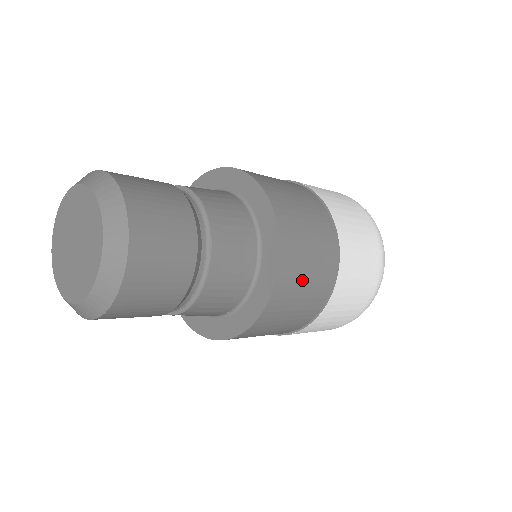
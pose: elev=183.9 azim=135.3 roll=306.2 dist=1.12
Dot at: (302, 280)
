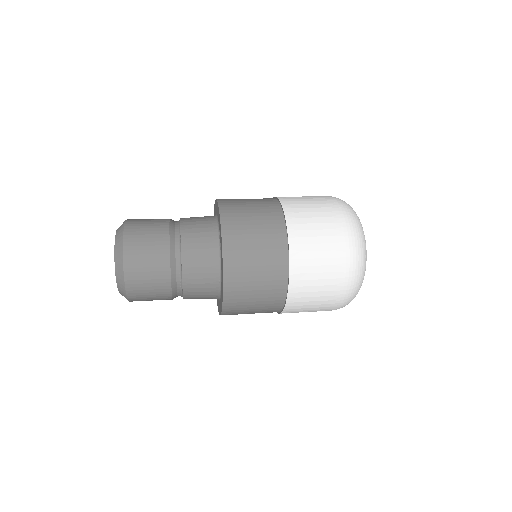
Dot at: (249, 241)
